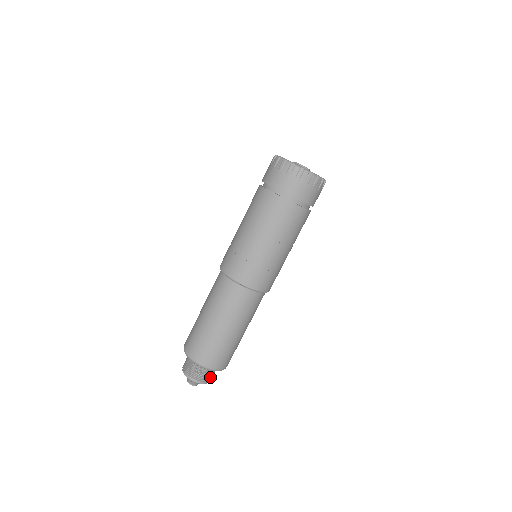
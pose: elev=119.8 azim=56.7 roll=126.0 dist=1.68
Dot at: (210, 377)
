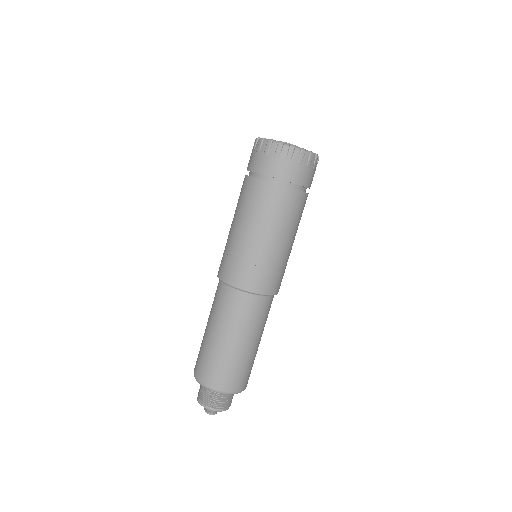
Dot at: occluded
